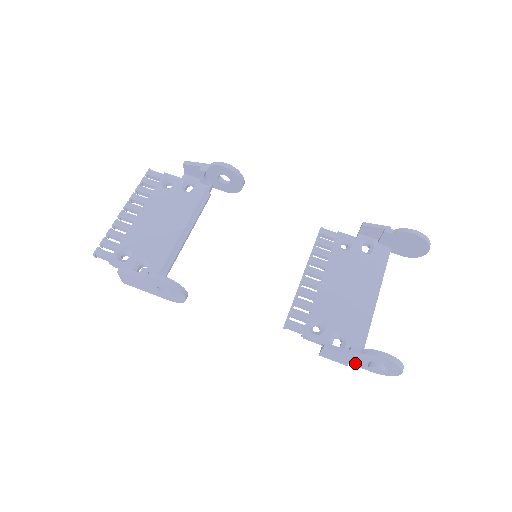
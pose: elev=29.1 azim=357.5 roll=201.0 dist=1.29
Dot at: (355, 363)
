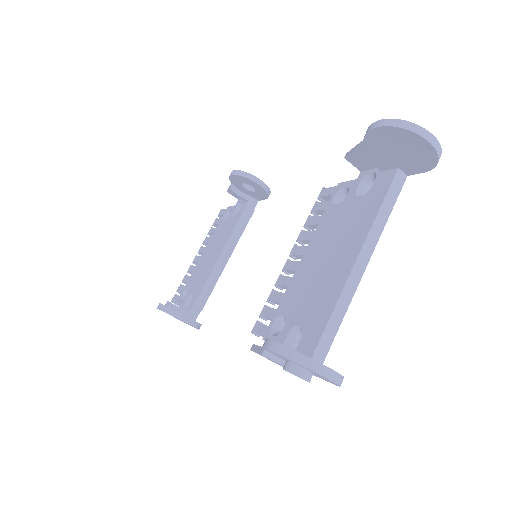
Dot at: occluded
